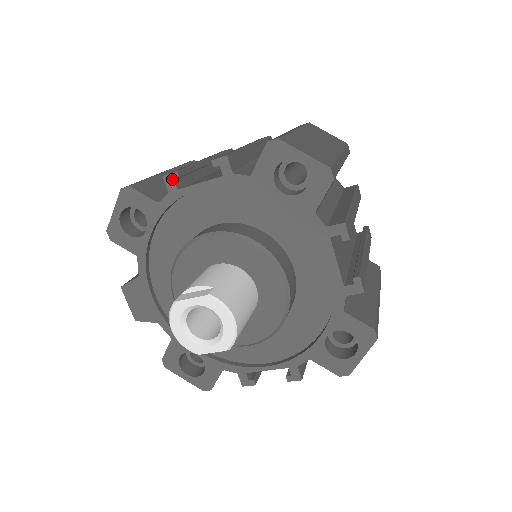
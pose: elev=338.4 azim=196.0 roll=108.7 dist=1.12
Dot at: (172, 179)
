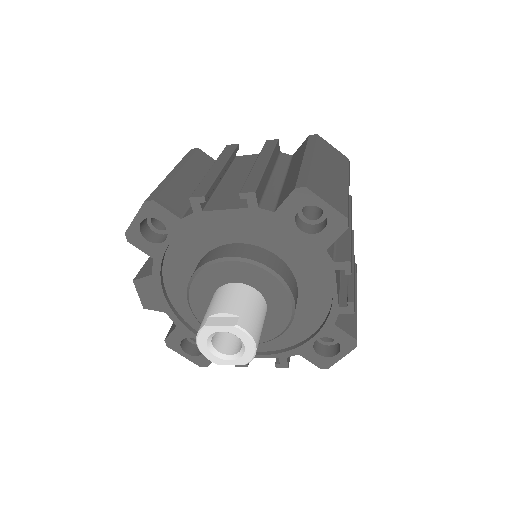
Dot at: (198, 202)
